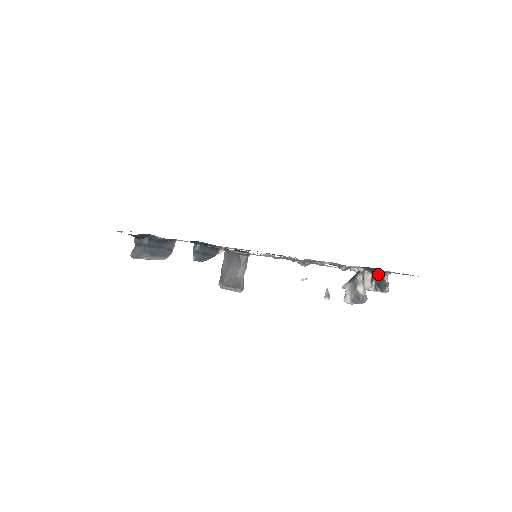
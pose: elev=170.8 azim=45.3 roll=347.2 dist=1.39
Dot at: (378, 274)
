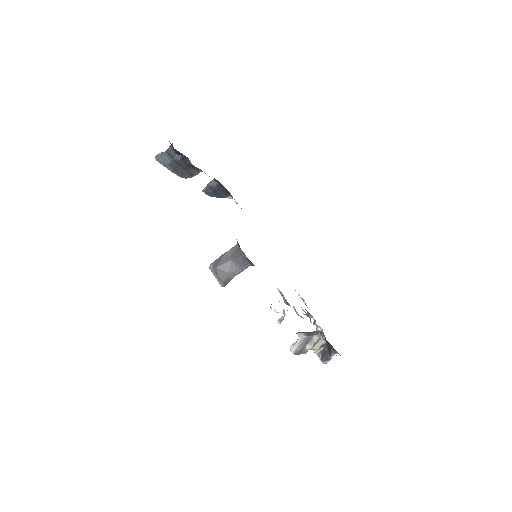
Dot at: (330, 348)
